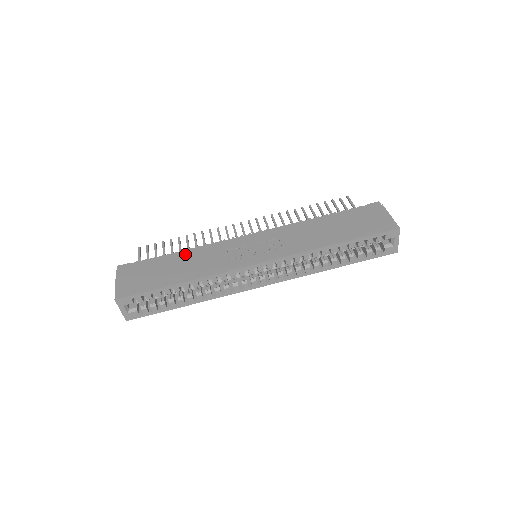
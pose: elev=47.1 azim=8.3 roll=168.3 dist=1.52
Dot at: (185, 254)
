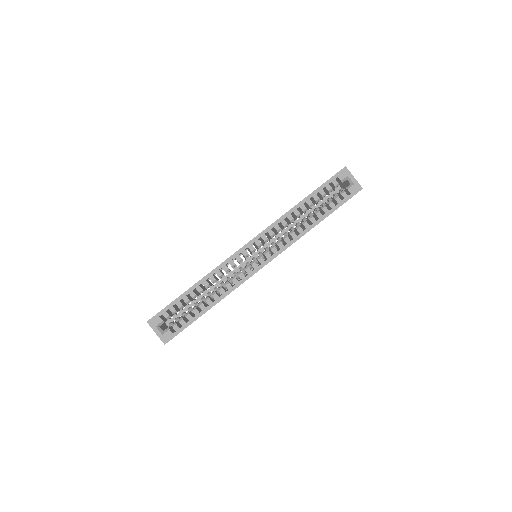
Dot at: occluded
